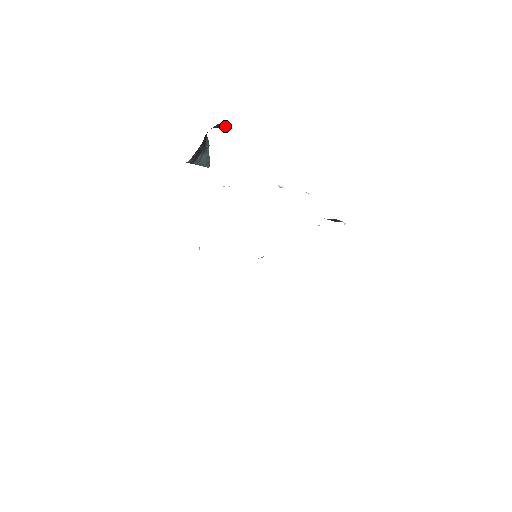
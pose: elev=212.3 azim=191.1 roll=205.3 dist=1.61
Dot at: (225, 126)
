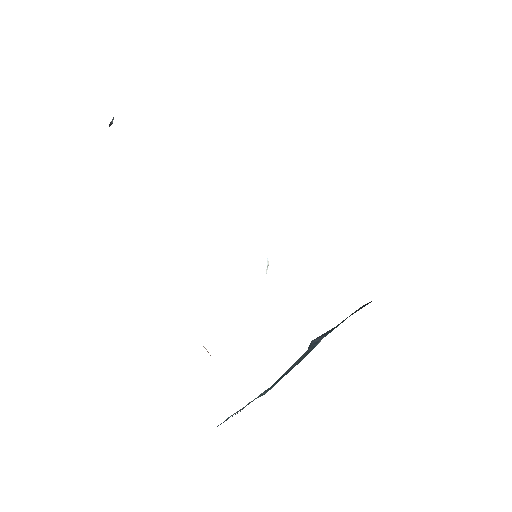
Dot at: occluded
